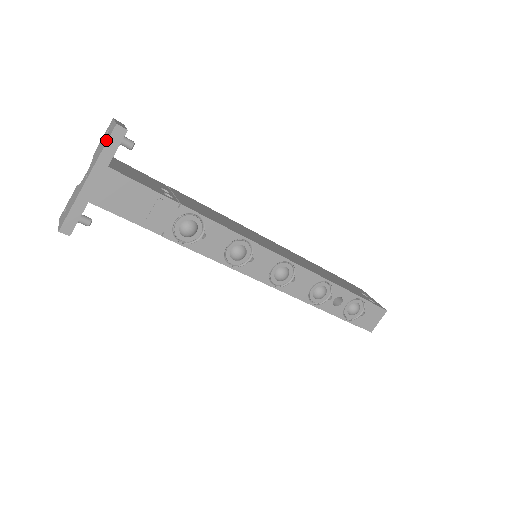
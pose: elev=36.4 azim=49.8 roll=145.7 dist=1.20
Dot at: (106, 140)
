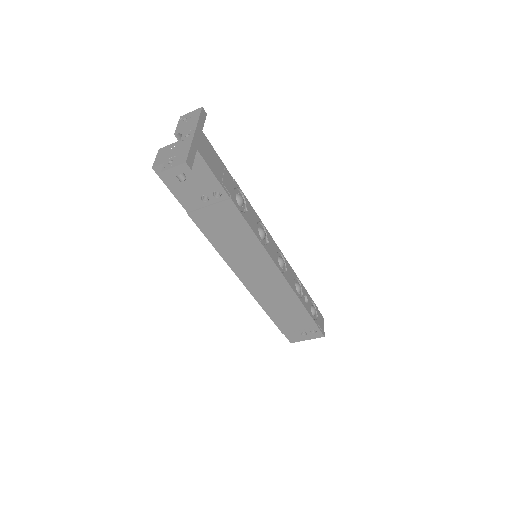
Dot at: (196, 116)
